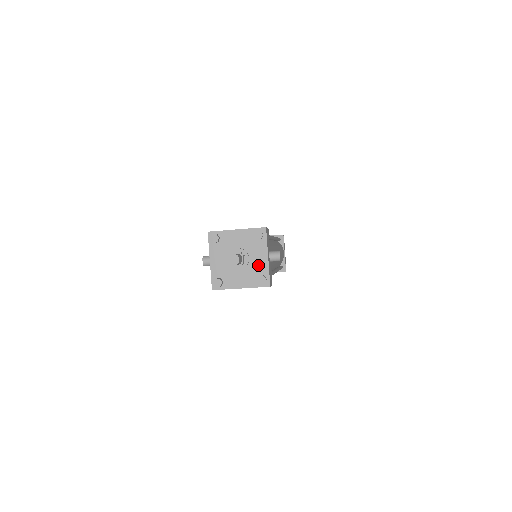
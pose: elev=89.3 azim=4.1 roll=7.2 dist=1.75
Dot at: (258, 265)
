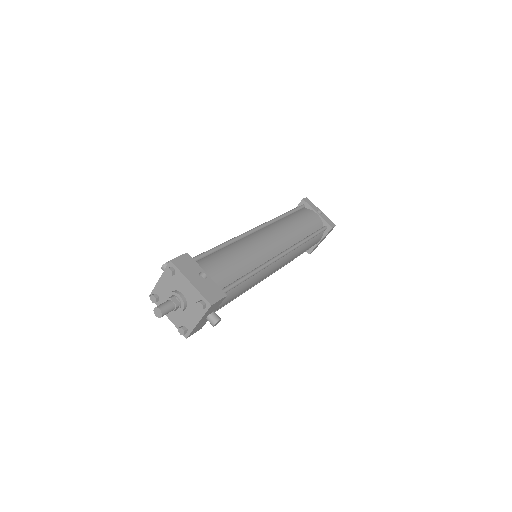
Dot at: (188, 319)
